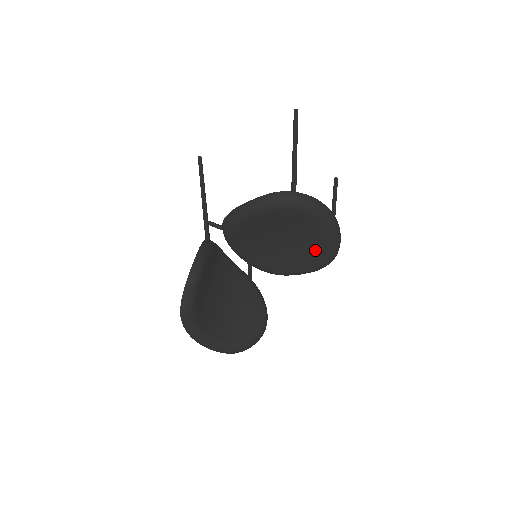
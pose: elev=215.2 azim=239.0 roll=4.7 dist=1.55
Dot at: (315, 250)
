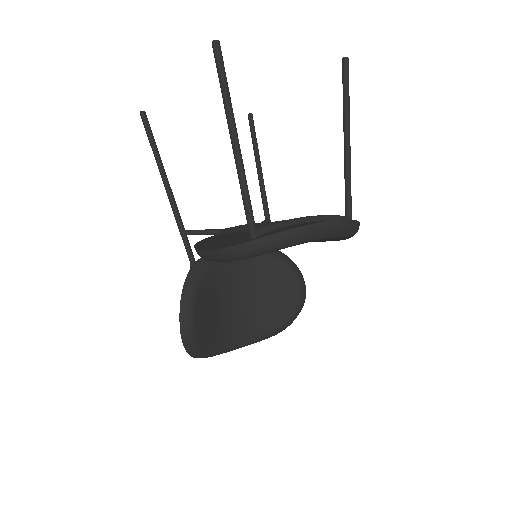
Dot at: occluded
